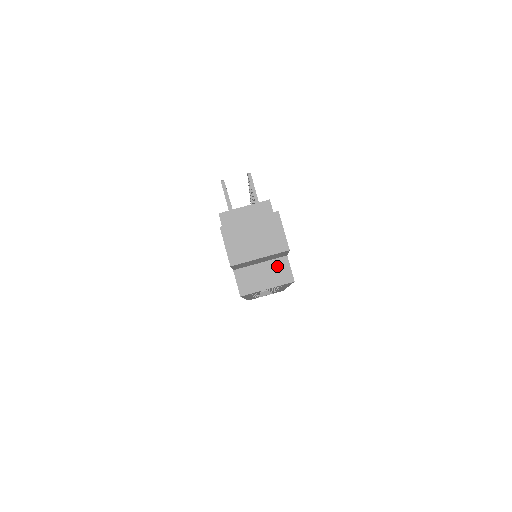
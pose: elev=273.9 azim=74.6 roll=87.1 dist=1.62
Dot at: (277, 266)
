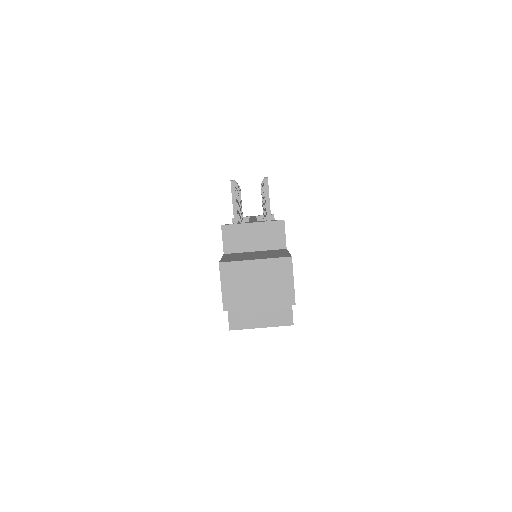
Dot at: occluded
